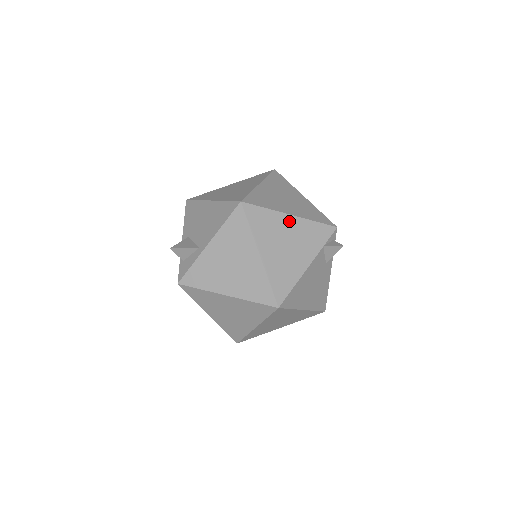
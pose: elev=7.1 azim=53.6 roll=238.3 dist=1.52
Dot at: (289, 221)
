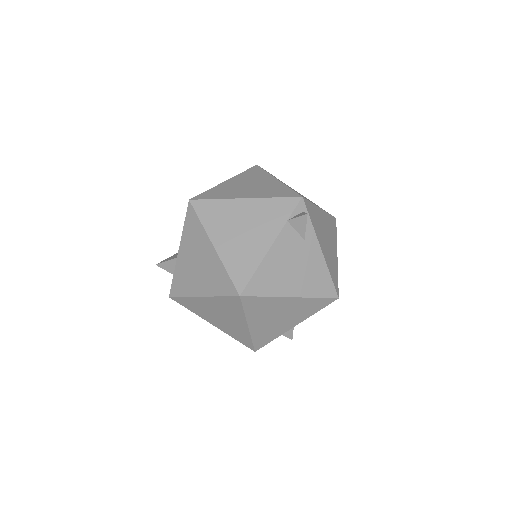
Dot at: (243, 205)
